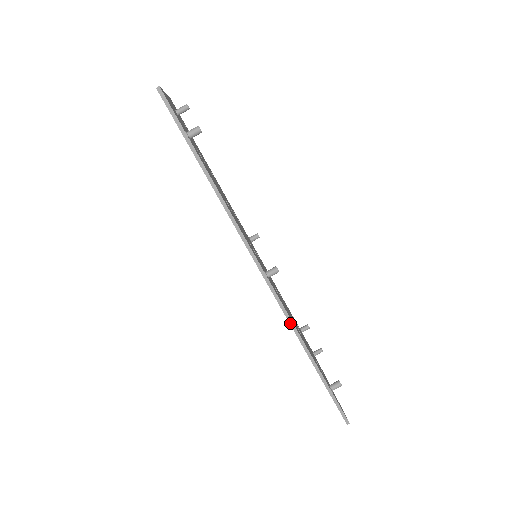
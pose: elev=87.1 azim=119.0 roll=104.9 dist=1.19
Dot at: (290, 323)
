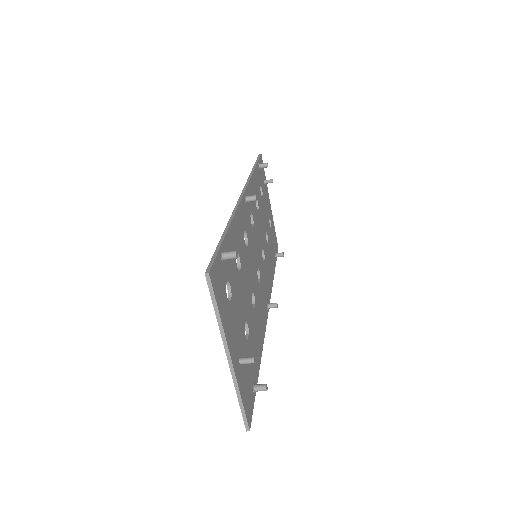
Dot at: occluded
